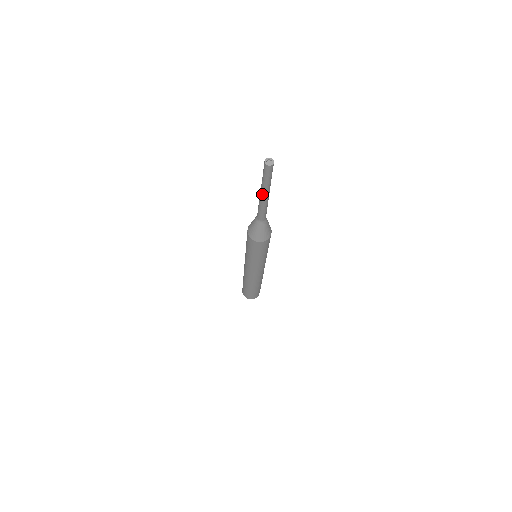
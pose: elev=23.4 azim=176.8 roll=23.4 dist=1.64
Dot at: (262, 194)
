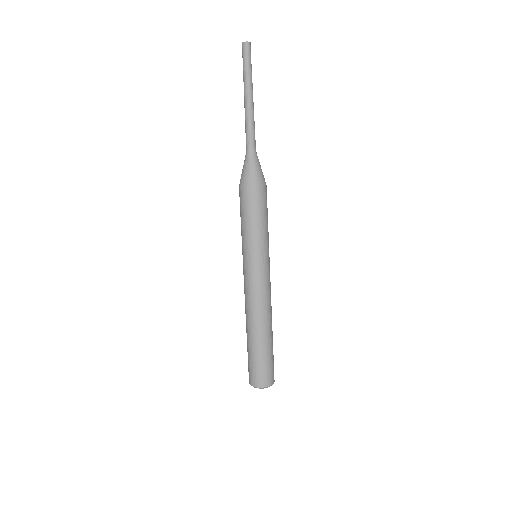
Dot at: (244, 96)
